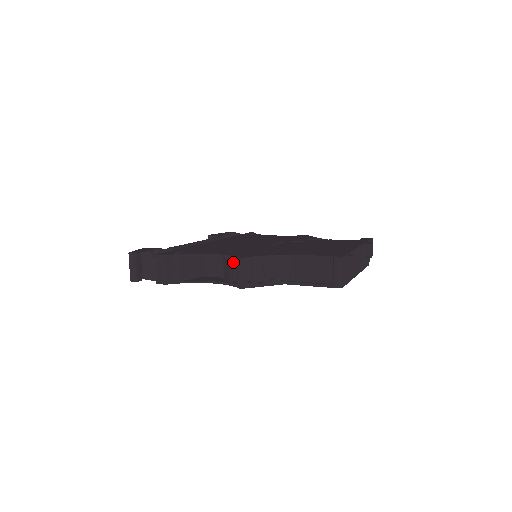
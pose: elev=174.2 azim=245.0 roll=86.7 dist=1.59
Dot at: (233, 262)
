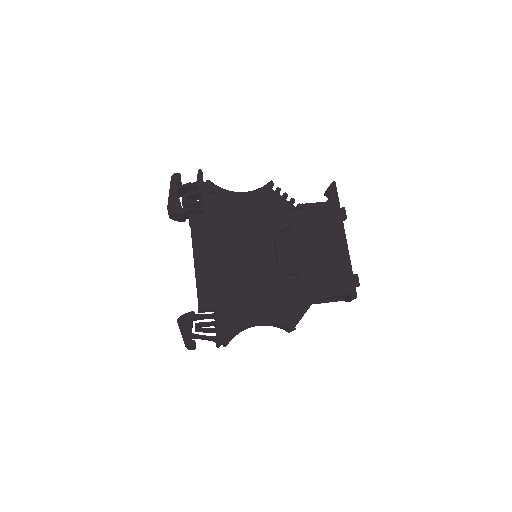
Dot at: occluded
